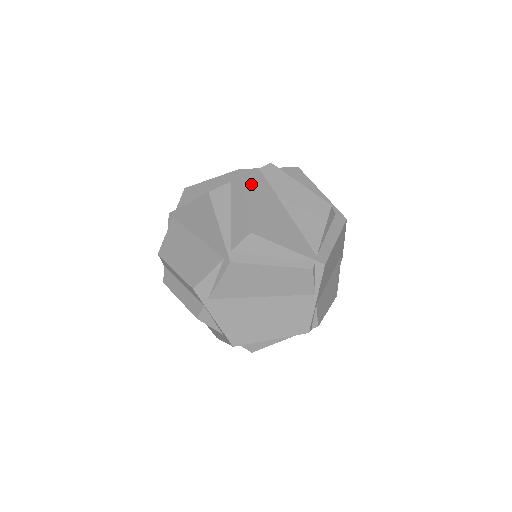
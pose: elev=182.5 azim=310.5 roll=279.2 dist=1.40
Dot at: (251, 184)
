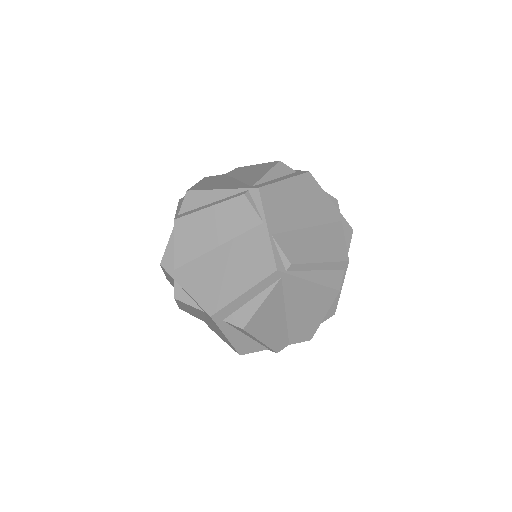
Dot at: (210, 179)
